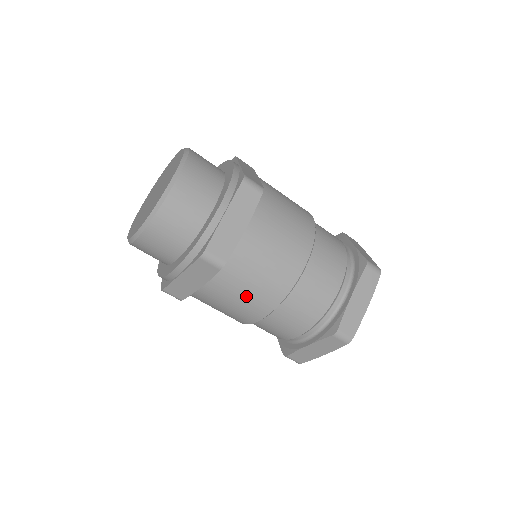
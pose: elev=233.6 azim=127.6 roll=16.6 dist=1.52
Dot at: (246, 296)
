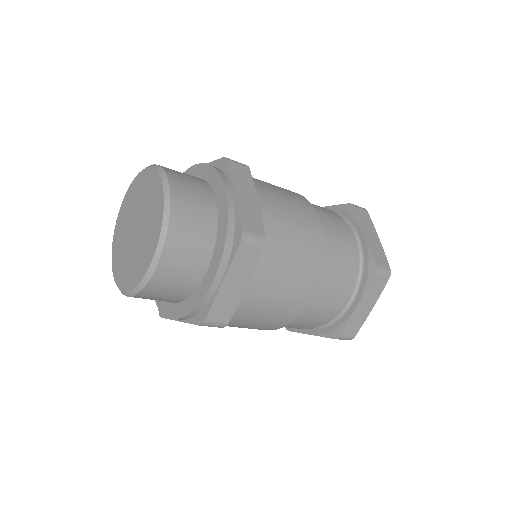
Dot at: occluded
